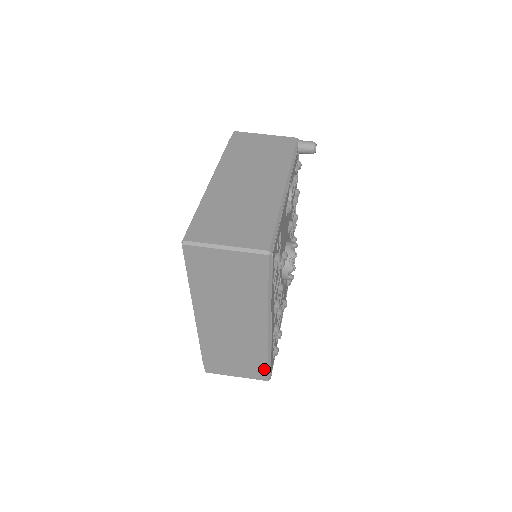
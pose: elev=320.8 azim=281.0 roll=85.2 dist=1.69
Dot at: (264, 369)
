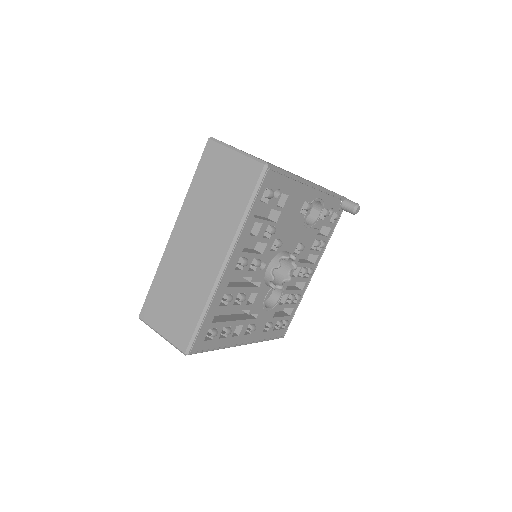
Dot at: (191, 331)
